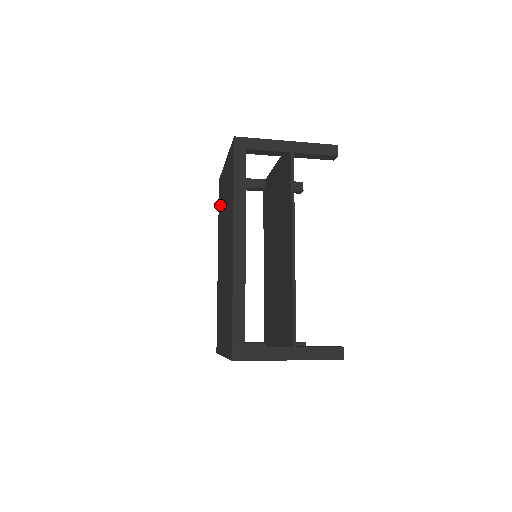
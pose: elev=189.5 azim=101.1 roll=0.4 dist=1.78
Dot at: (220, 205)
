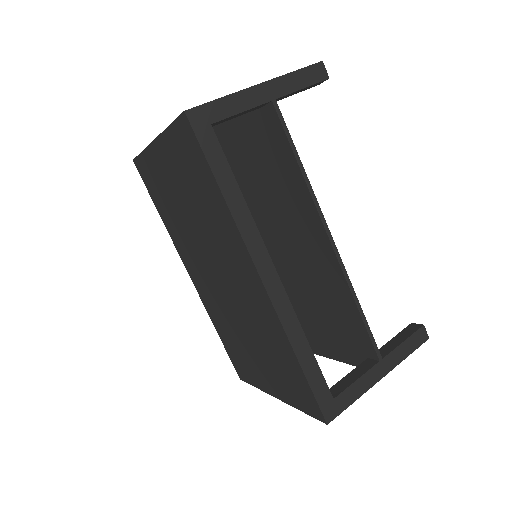
Dot at: (160, 201)
